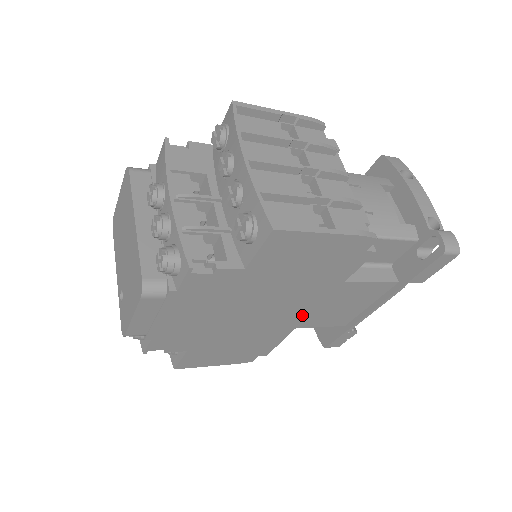
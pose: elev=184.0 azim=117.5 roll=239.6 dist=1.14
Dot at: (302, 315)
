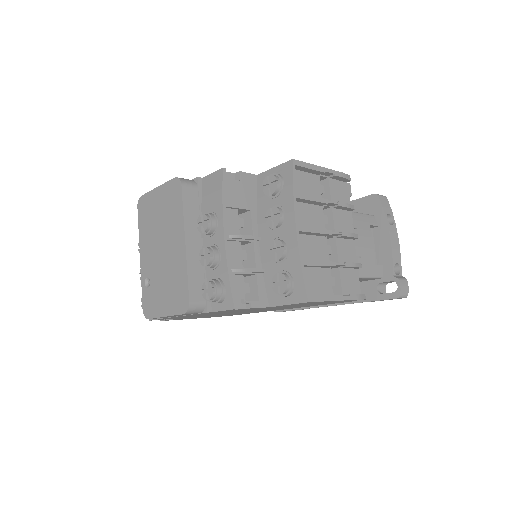
Dot at: occluded
